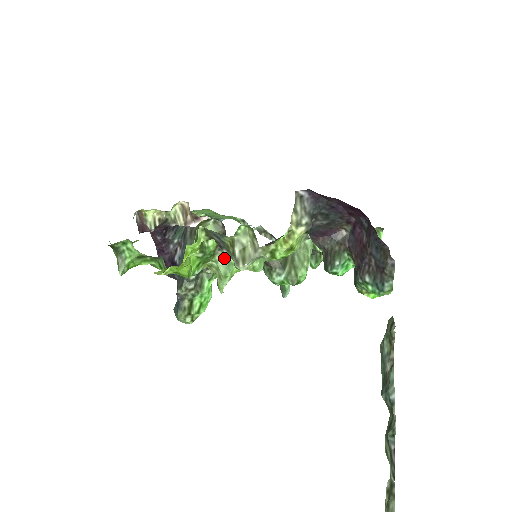
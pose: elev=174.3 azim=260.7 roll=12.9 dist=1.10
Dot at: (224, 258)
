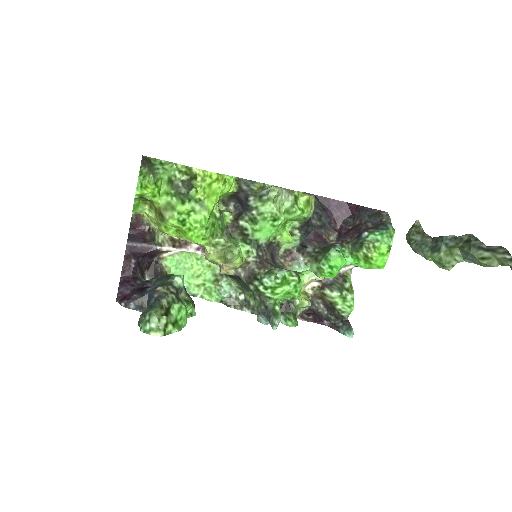
Dot at: occluded
